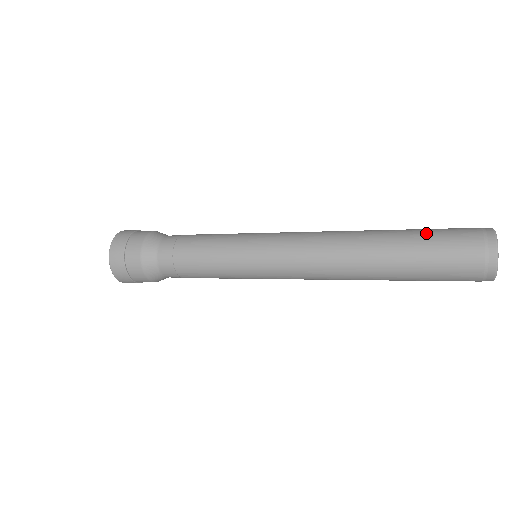
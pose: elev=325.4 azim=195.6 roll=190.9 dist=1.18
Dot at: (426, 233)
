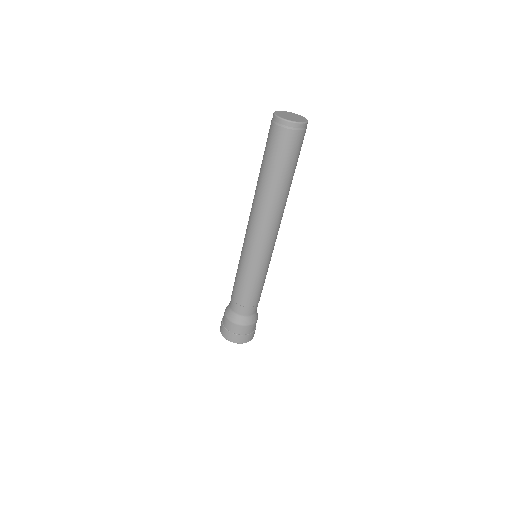
Dot at: occluded
